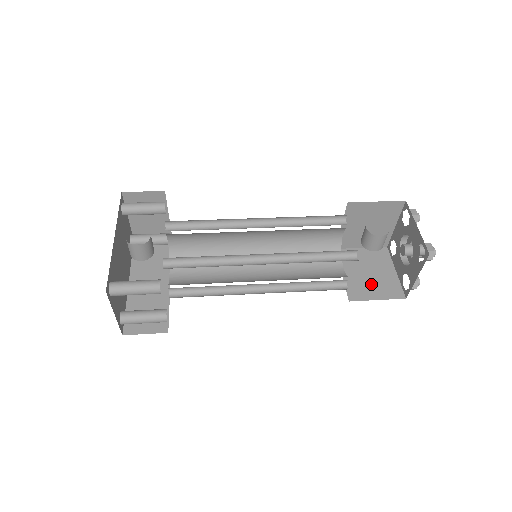
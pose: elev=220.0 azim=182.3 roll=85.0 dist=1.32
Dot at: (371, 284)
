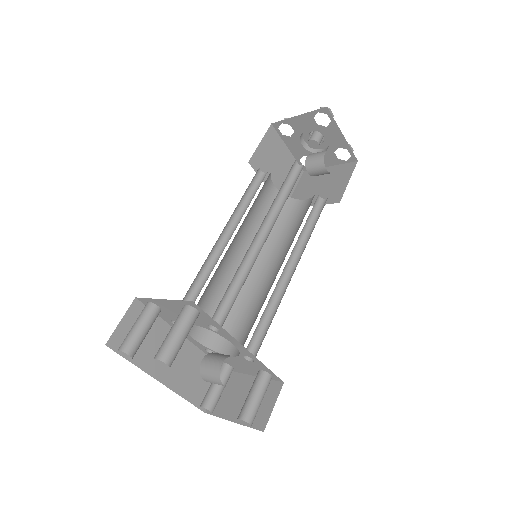
Dot at: (285, 178)
